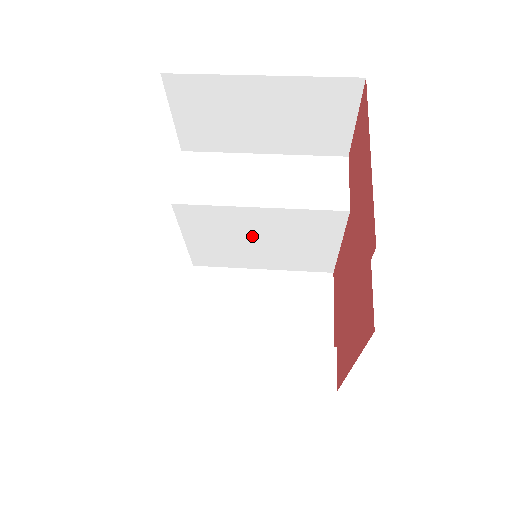
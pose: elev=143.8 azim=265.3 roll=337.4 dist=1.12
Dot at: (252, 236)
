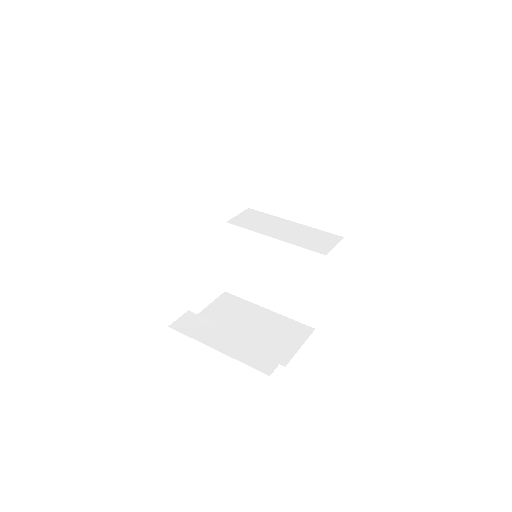
Dot at: (266, 267)
